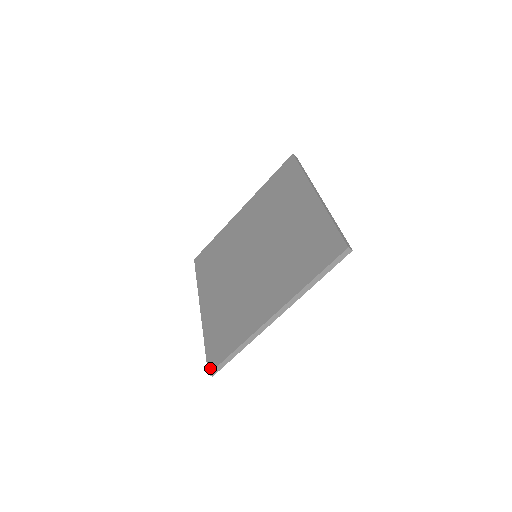
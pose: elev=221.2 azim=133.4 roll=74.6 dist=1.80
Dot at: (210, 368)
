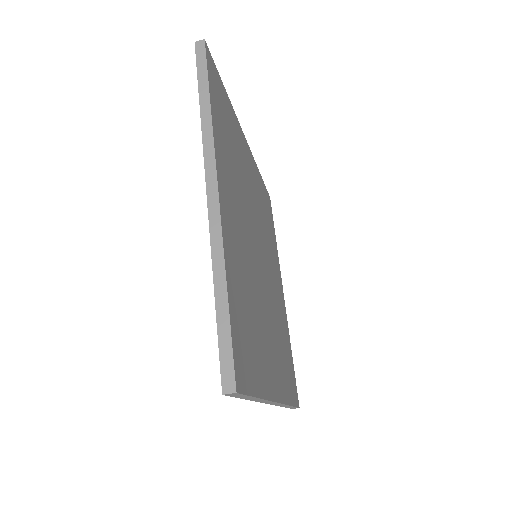
Dot at: (223, 384)
